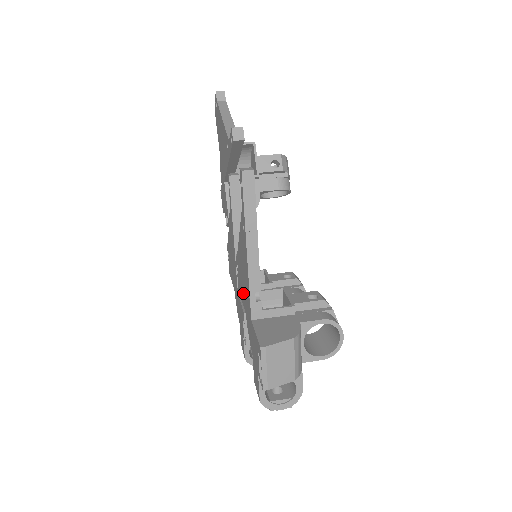
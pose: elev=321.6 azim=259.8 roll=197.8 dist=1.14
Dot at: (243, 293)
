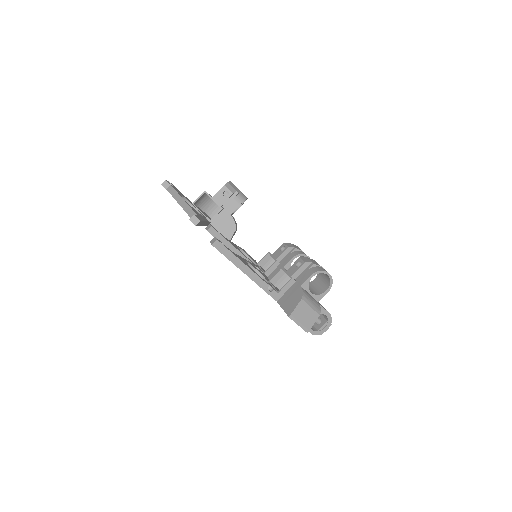
Dot at: occluded
